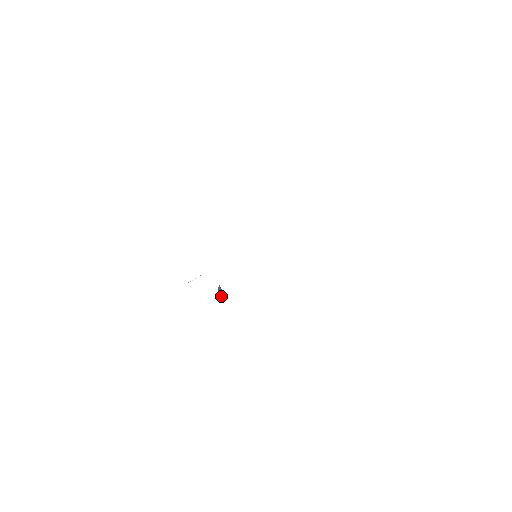
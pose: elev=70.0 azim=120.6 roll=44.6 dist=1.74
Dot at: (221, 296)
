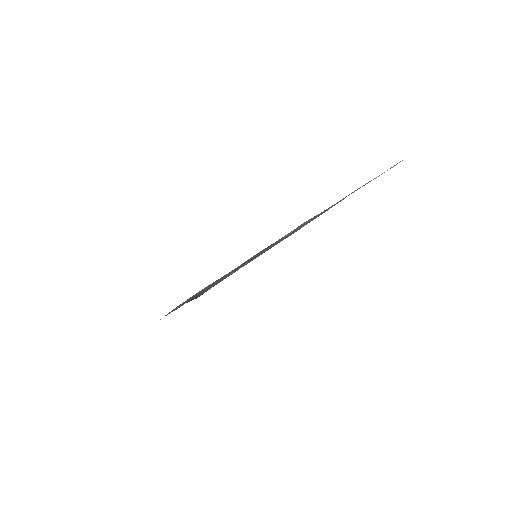
Dot at: occluded
